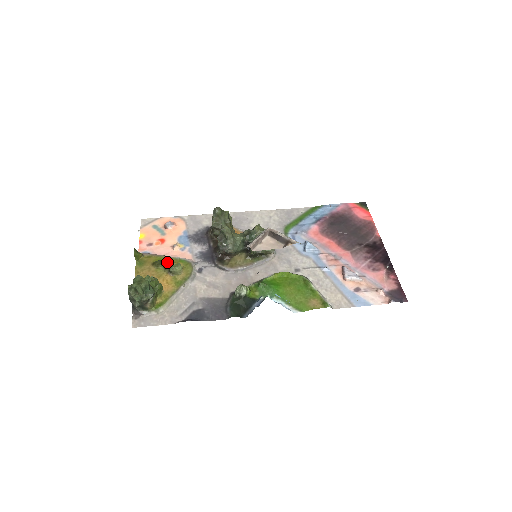
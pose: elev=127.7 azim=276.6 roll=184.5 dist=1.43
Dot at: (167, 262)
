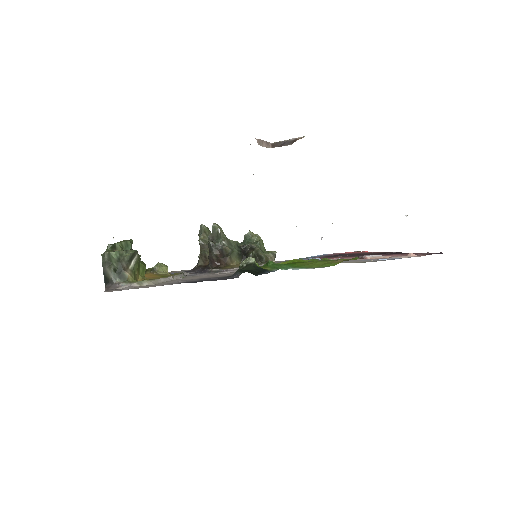
Dot at: occluded
